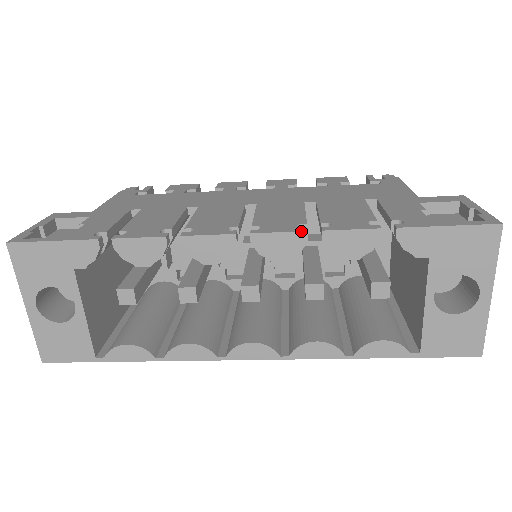
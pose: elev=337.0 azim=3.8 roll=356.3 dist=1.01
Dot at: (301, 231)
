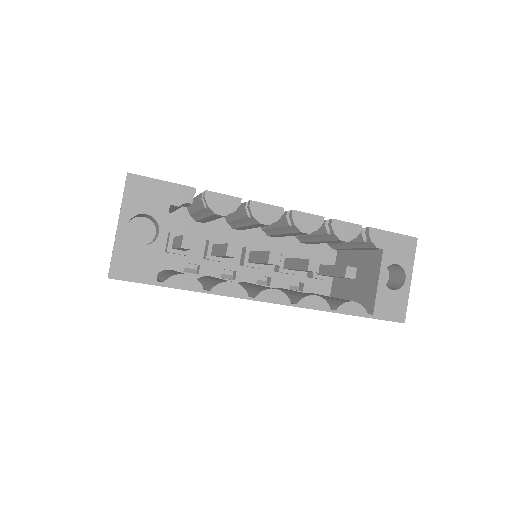
Dot at: (321, 216)
